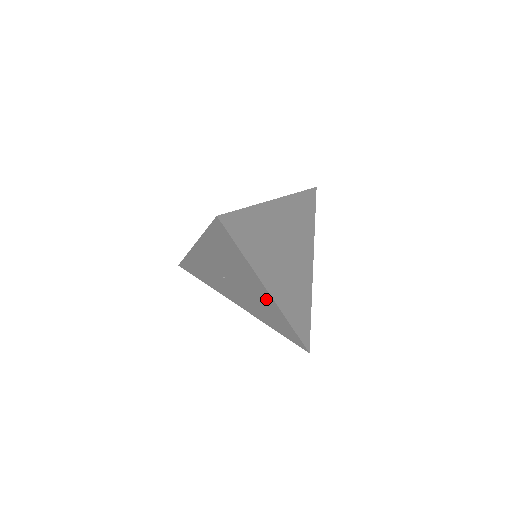
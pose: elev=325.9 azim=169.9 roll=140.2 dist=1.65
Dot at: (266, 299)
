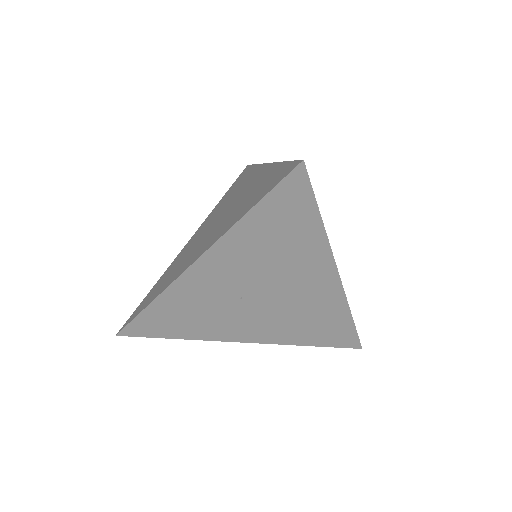
Dot at: (325, 292)
